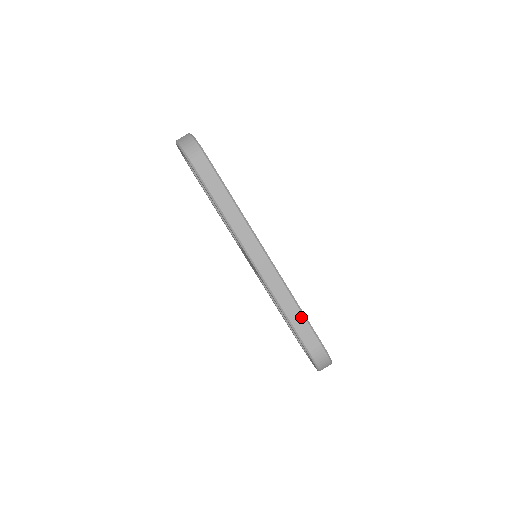
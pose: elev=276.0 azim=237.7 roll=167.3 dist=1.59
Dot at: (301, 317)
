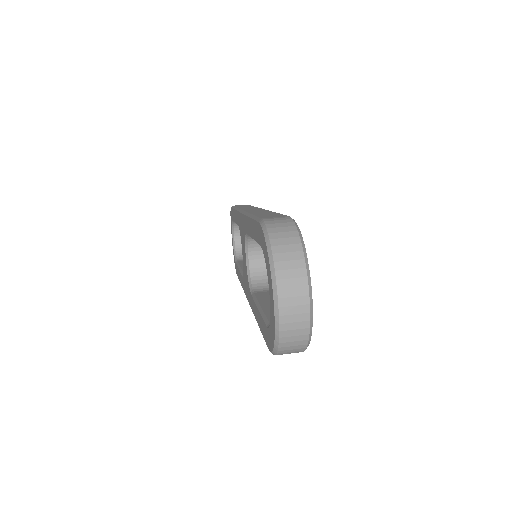
Dot at: (273, 213)
